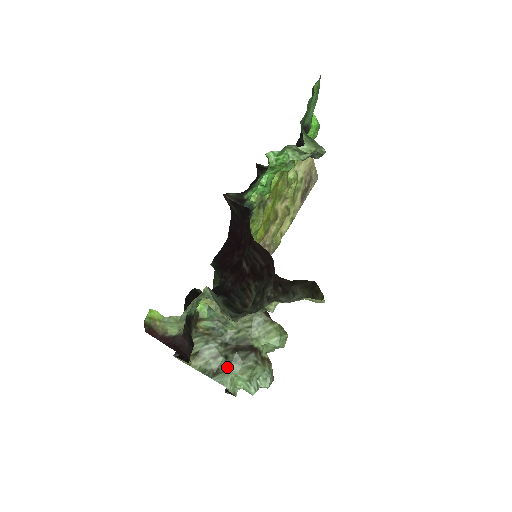
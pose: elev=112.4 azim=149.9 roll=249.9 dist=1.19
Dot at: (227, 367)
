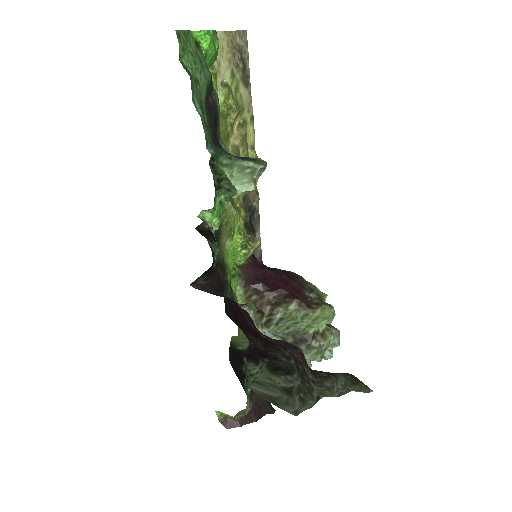
Dot at: occluded
